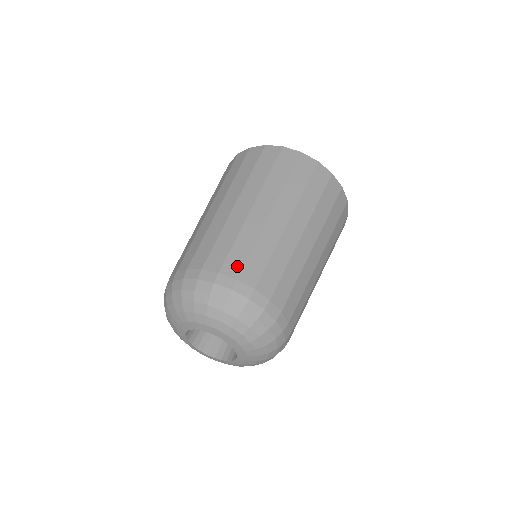
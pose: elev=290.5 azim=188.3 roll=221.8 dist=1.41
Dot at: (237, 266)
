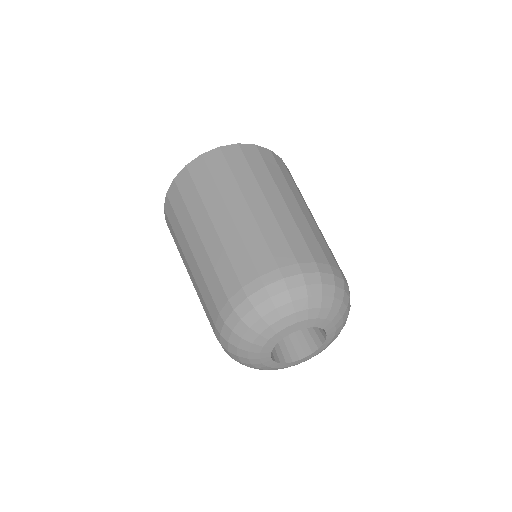
Dot at: (332, 258)
